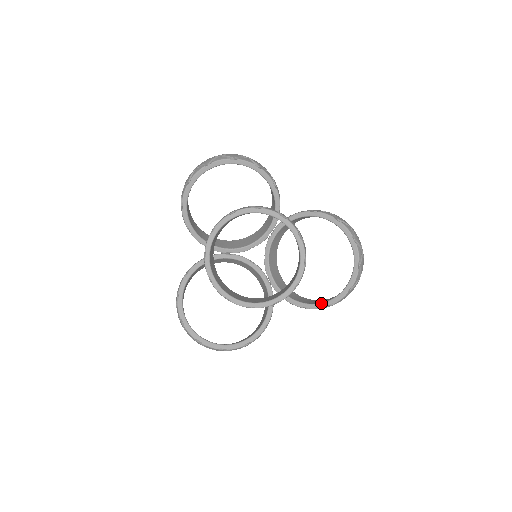
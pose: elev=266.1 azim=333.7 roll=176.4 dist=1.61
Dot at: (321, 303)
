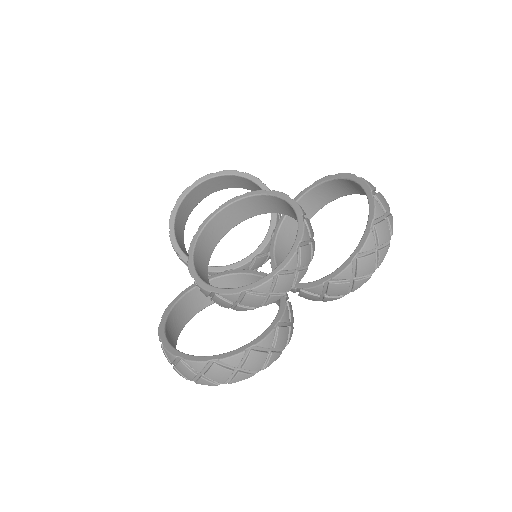
Dot at: occluded
